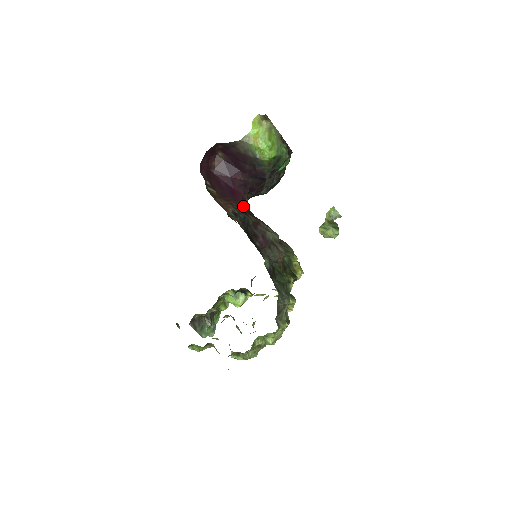
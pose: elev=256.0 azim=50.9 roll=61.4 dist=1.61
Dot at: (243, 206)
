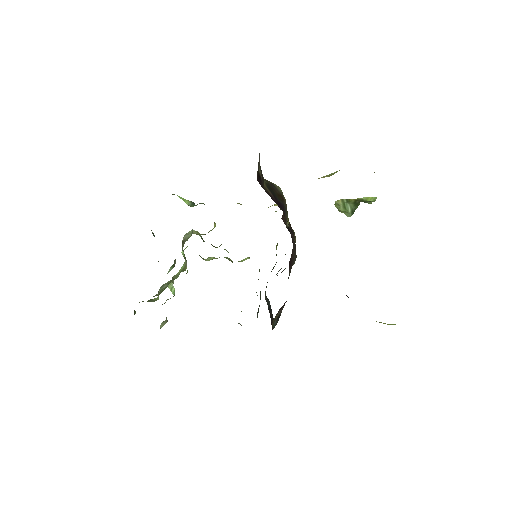
Dot at: occluded
